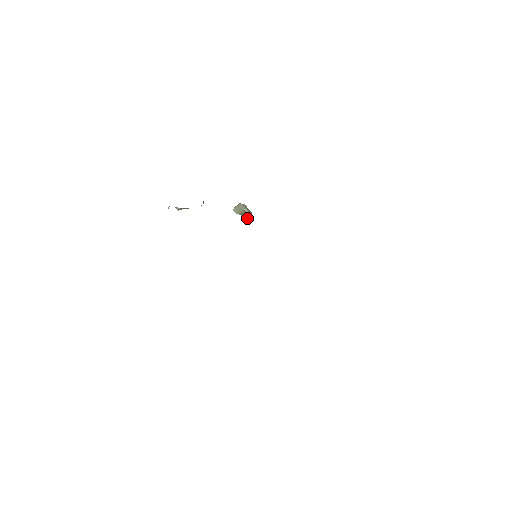
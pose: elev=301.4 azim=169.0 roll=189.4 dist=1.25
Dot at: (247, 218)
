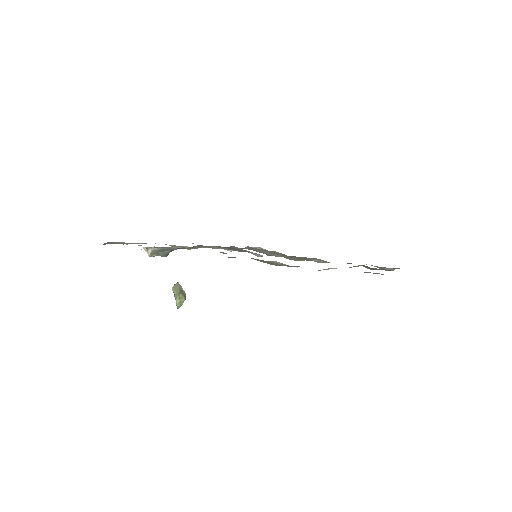
Dot at: (183, 300)
